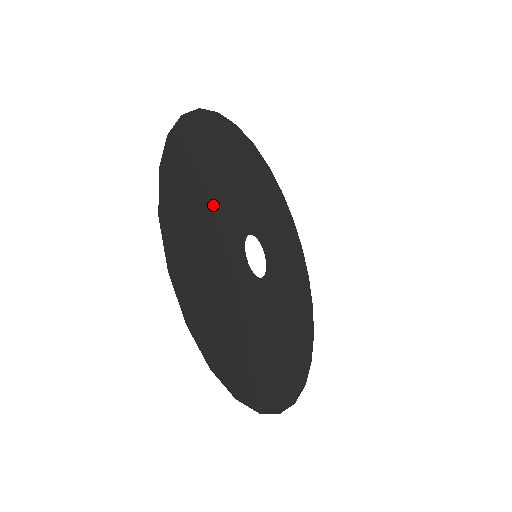
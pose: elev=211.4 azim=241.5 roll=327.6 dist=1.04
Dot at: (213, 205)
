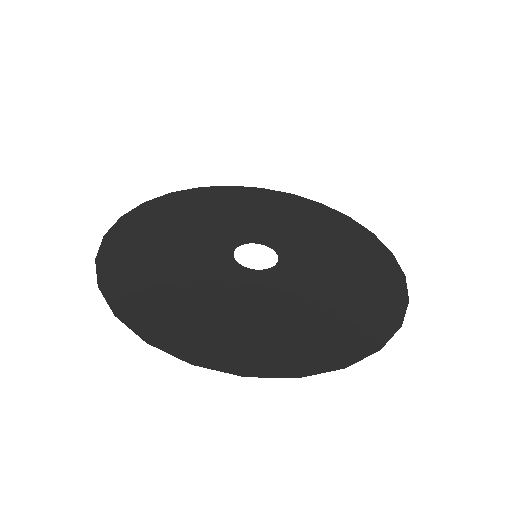
Dot at: (180, 238)
